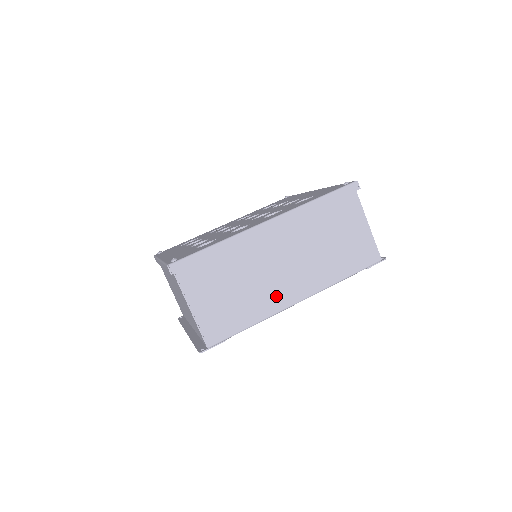
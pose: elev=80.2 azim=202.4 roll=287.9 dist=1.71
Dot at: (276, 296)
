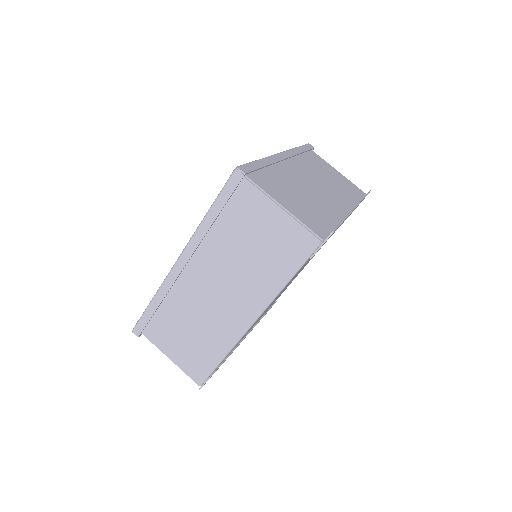
Dot at: (228, 325)
